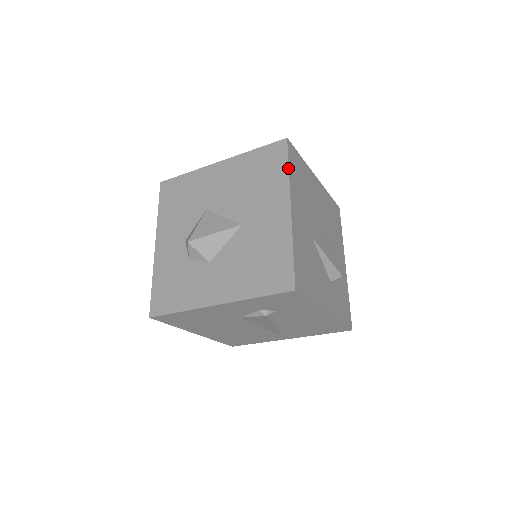
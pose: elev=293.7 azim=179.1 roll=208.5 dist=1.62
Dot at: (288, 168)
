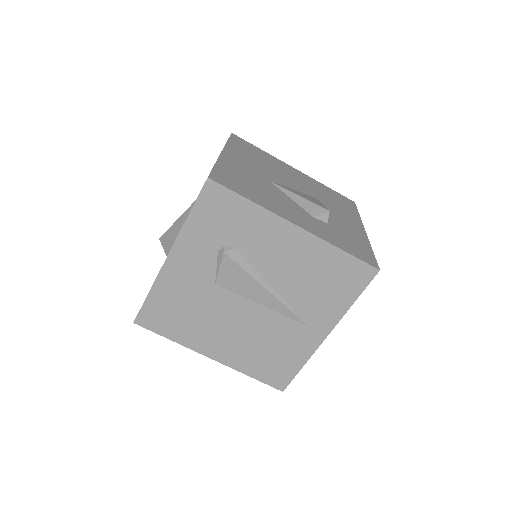
Dot at: (227, 141)
